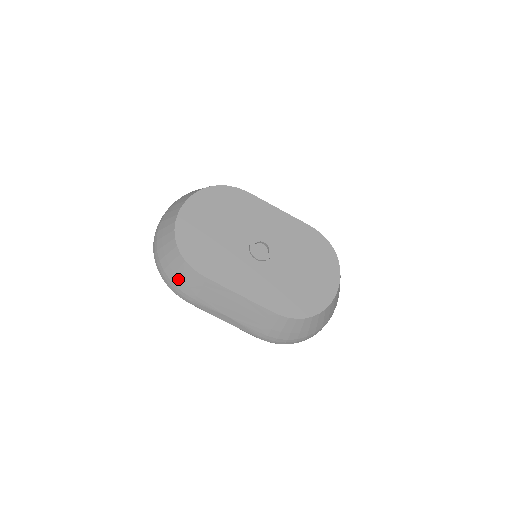
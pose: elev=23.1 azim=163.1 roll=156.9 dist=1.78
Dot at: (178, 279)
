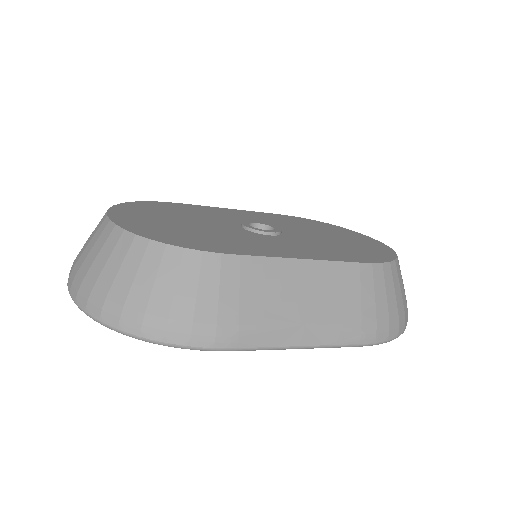
Dot at: (187, 300)
